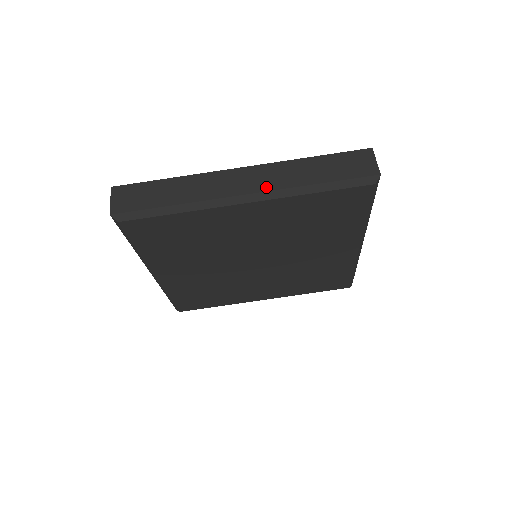
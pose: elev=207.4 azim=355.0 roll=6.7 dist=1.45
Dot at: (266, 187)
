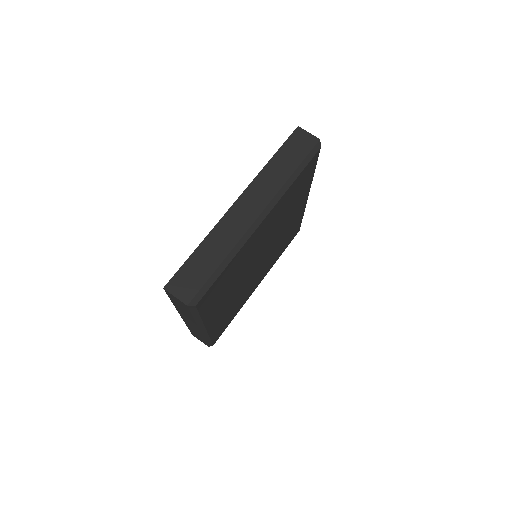
Dot at: (266, 200)
